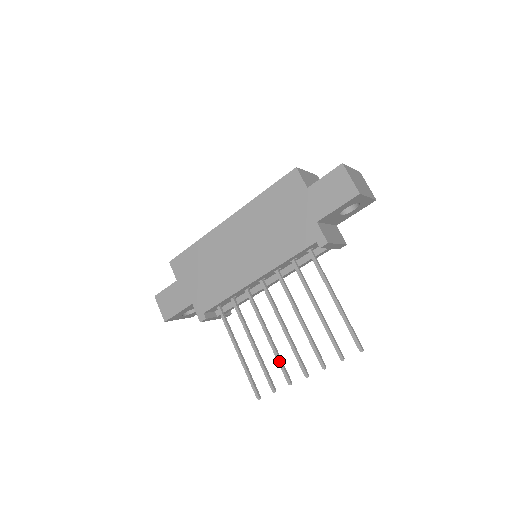
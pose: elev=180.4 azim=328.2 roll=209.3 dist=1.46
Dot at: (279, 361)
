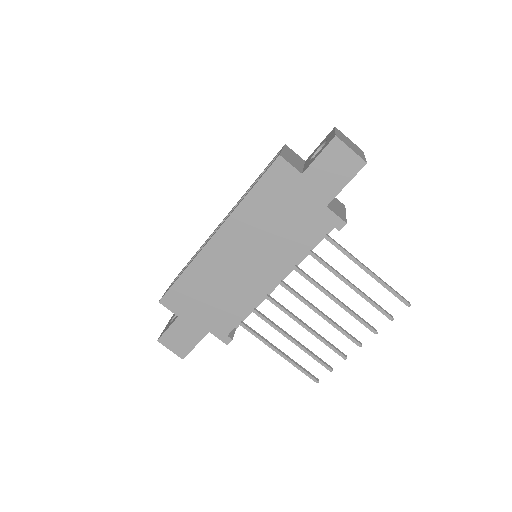
Dot at: (327, 344)
